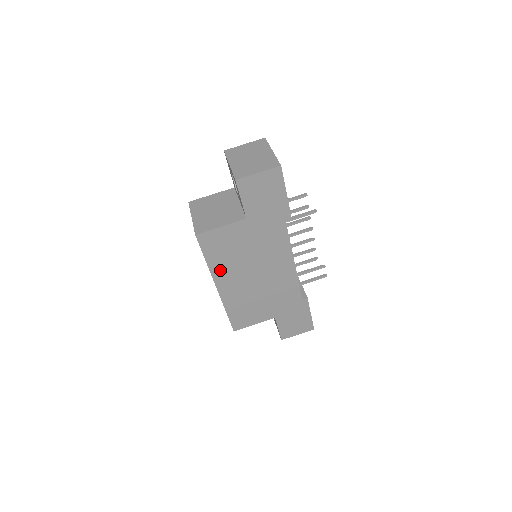
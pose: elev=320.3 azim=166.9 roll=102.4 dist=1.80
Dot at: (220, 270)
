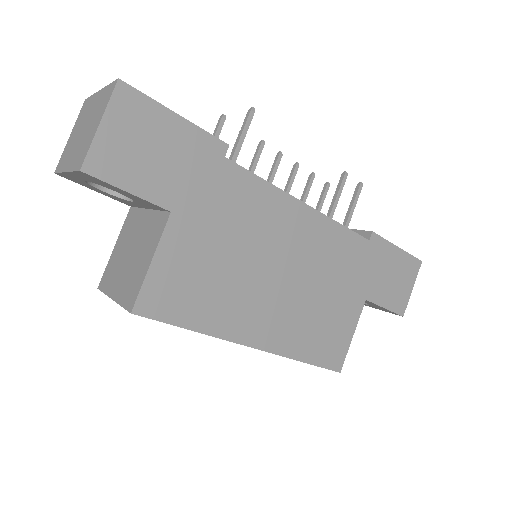
Dot at: (227, 321)
